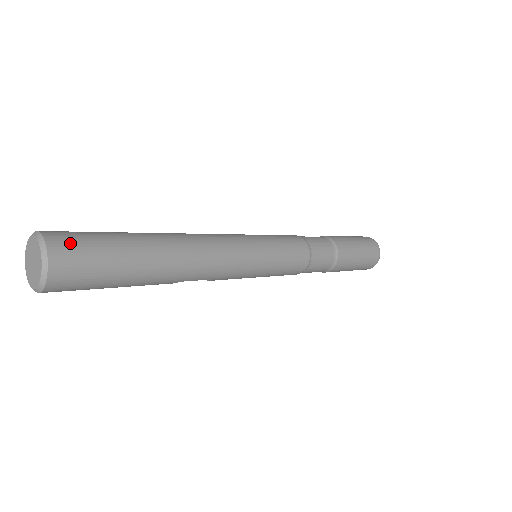
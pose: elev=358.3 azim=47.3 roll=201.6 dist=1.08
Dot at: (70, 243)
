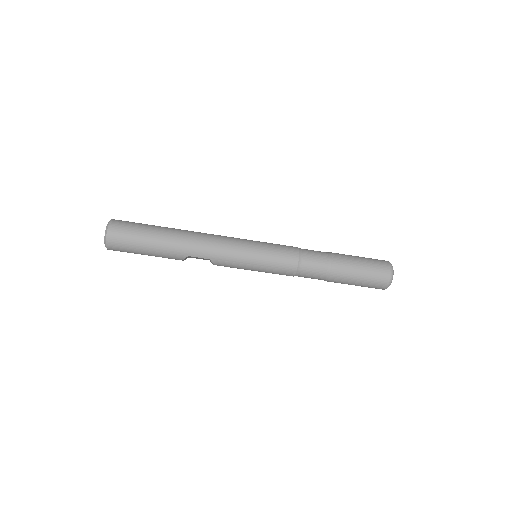
Dot at: (123, 222)
